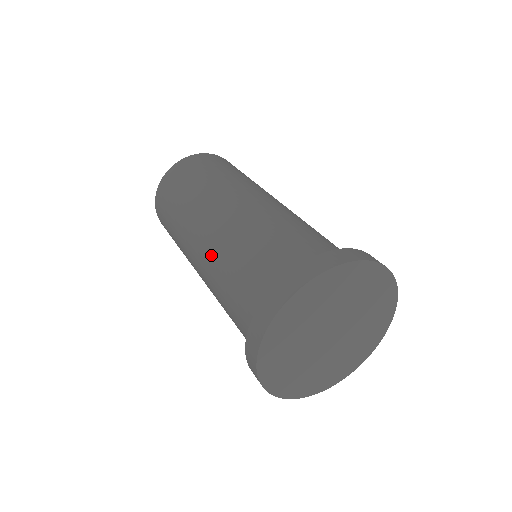
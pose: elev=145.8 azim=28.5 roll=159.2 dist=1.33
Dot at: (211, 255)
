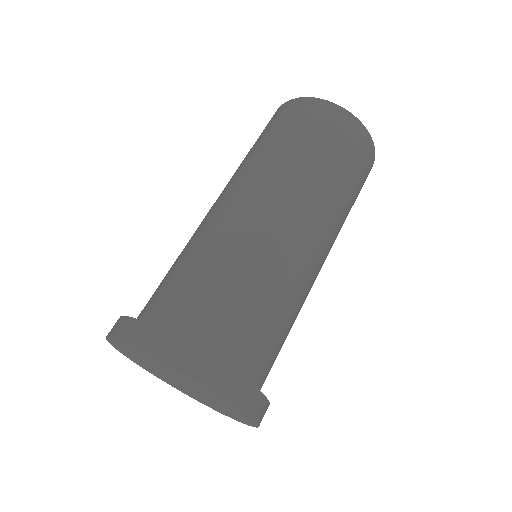
Dot at: occluded
